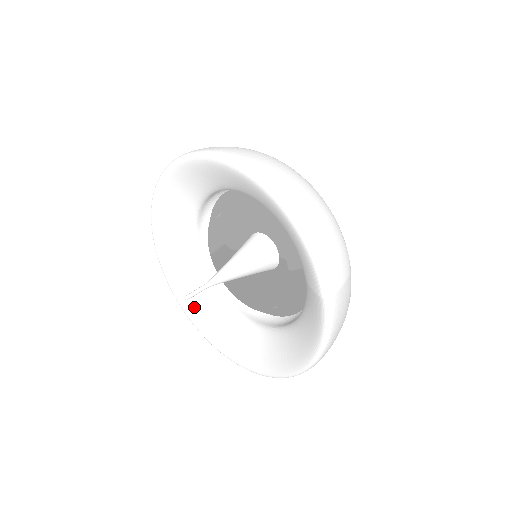
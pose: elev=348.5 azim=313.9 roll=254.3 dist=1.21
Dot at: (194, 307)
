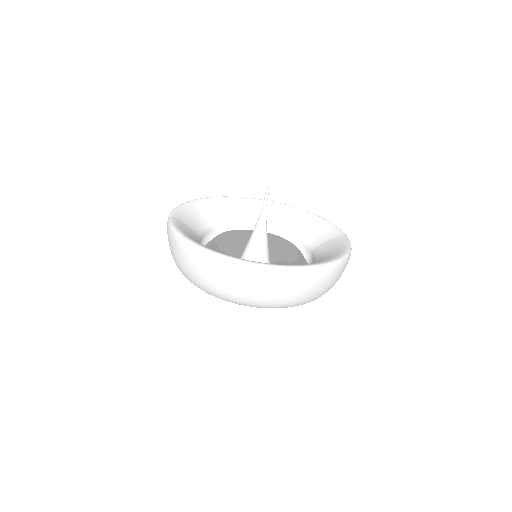
Dot at: occluded
